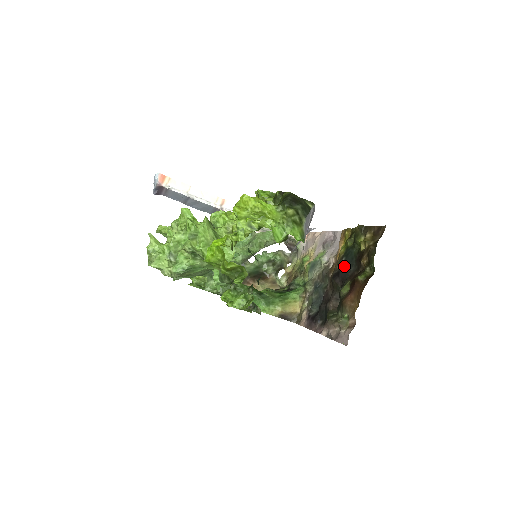
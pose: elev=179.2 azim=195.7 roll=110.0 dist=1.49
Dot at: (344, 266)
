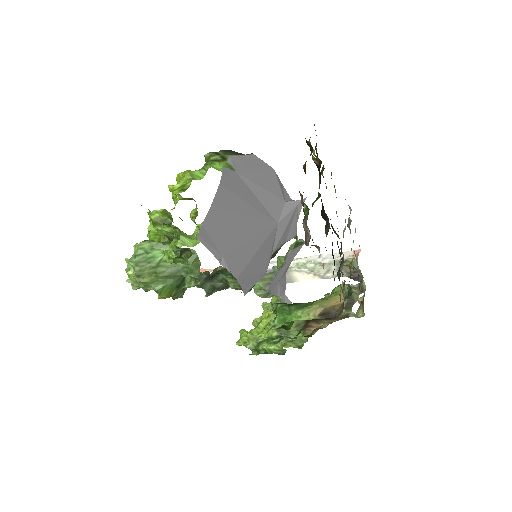
Dot at: occluded
